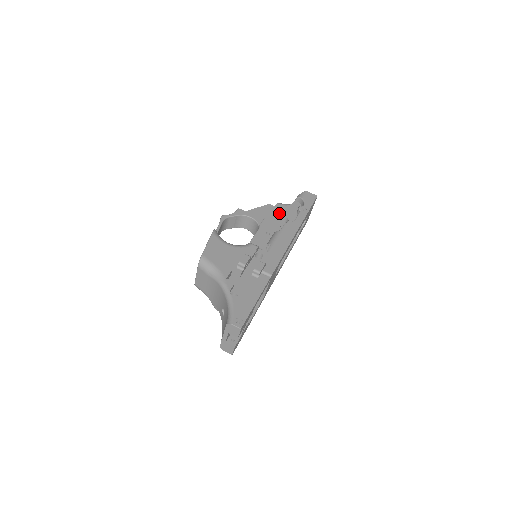
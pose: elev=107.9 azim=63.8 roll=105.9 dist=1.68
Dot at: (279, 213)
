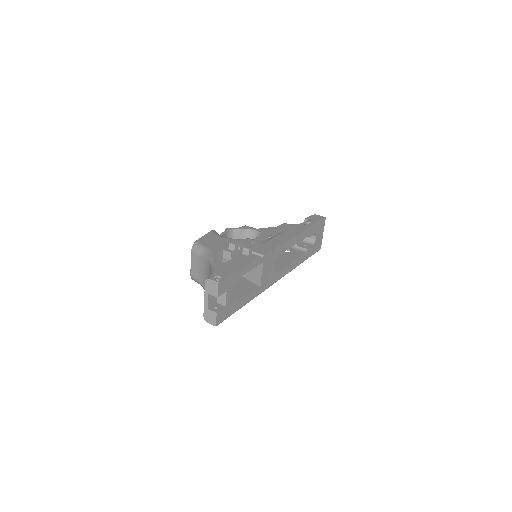
Dot at: (284, 228)
